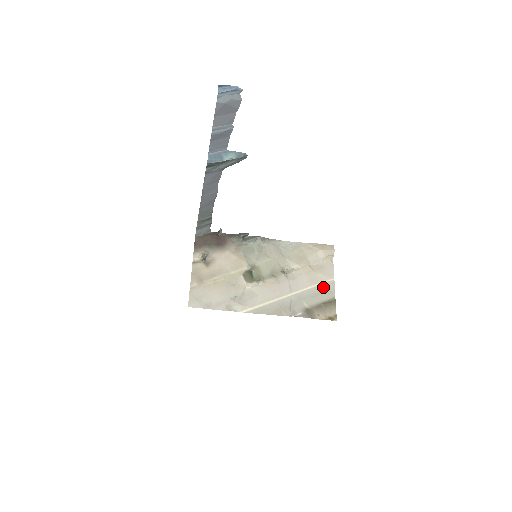
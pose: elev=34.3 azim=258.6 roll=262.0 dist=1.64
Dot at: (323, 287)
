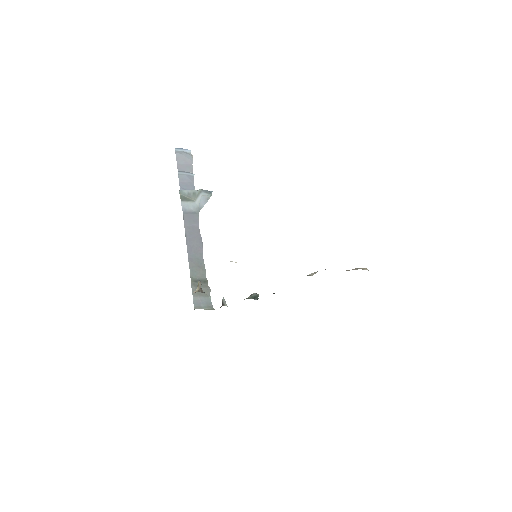
Dot at: occluded
